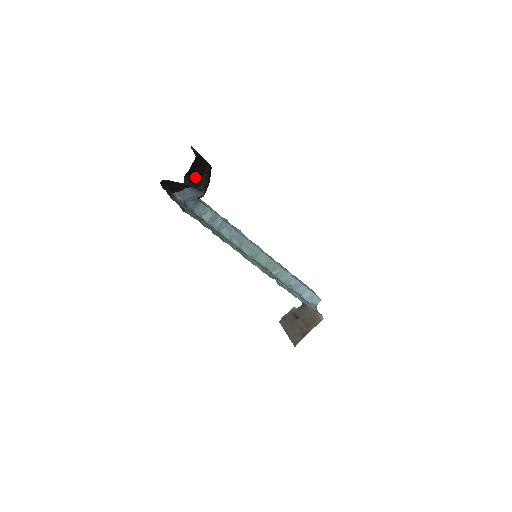
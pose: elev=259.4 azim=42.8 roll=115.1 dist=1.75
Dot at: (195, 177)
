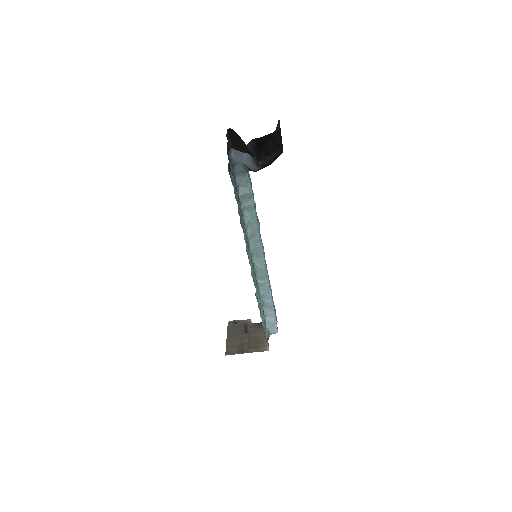
Dot at: (261, 148)
